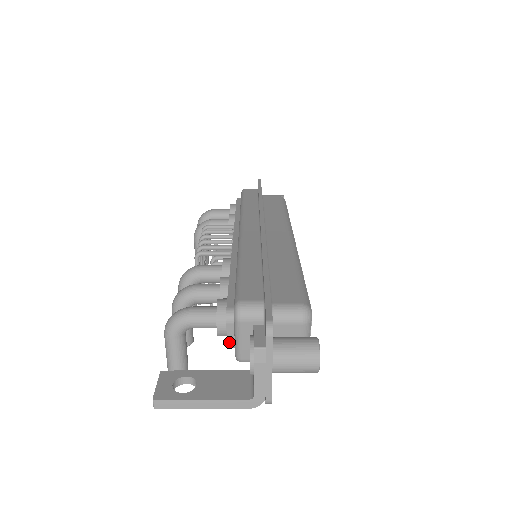
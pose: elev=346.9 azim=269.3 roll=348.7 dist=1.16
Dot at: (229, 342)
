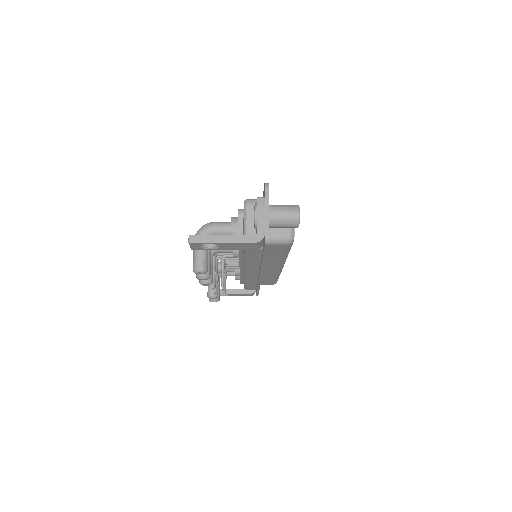
Dot at: (239, 231)
